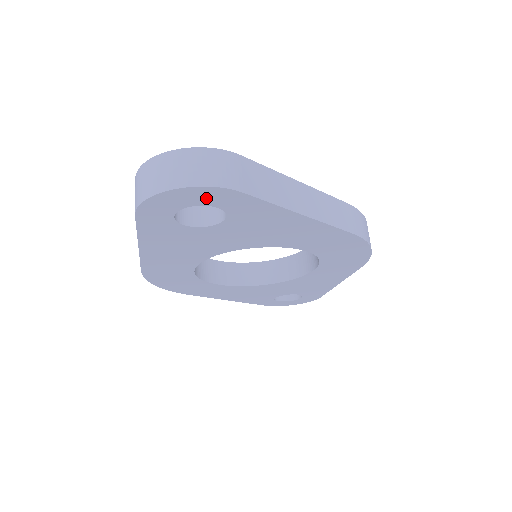
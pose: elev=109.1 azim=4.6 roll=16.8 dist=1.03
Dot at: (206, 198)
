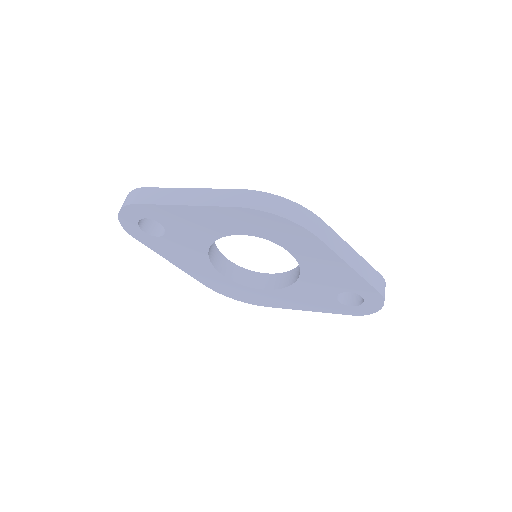
Dot at: (134, 214)
